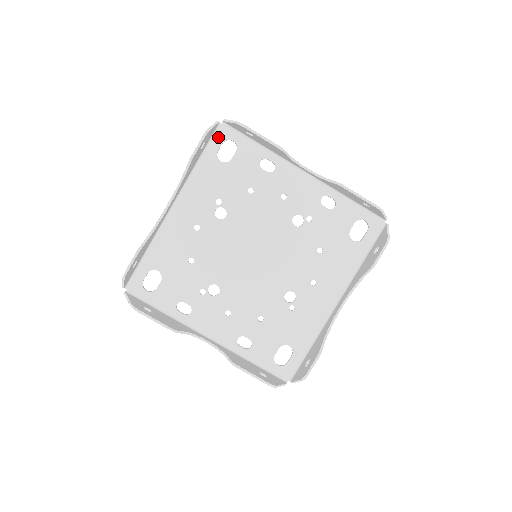
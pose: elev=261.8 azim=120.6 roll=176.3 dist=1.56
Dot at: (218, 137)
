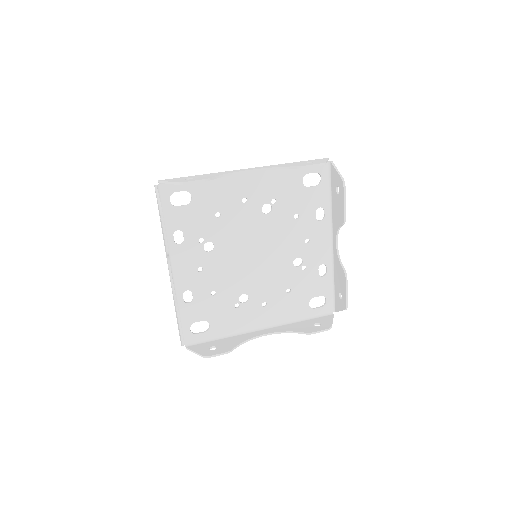
Dot at: (317, 166)
